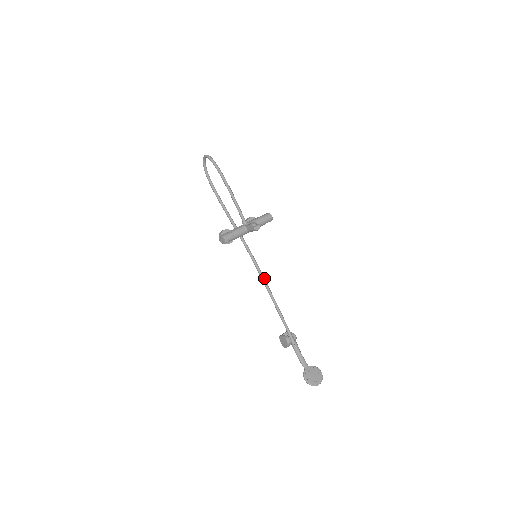
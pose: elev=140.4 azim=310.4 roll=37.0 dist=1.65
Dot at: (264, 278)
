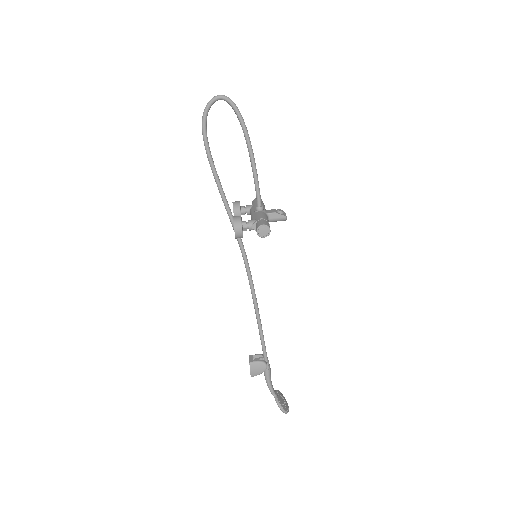
Dot at: (253, 286)
